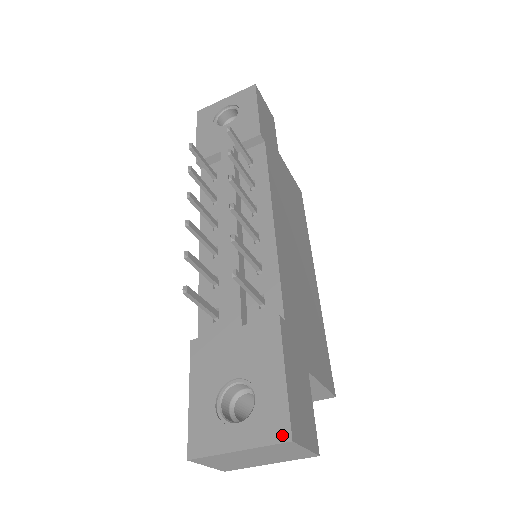
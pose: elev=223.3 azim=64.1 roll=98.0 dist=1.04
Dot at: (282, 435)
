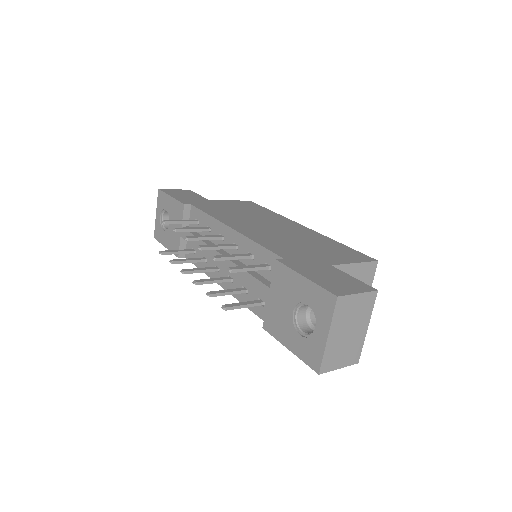
Dot at: (332, 301)
